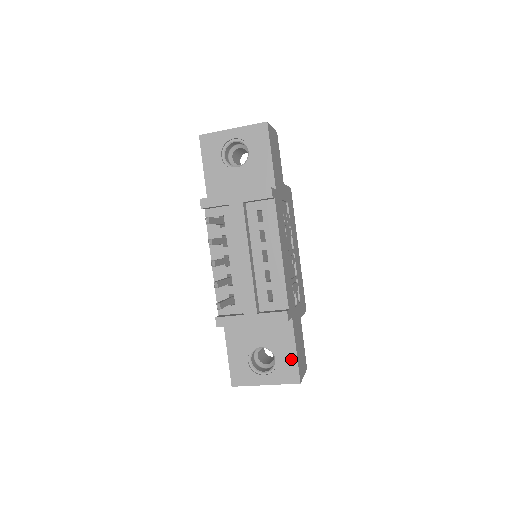
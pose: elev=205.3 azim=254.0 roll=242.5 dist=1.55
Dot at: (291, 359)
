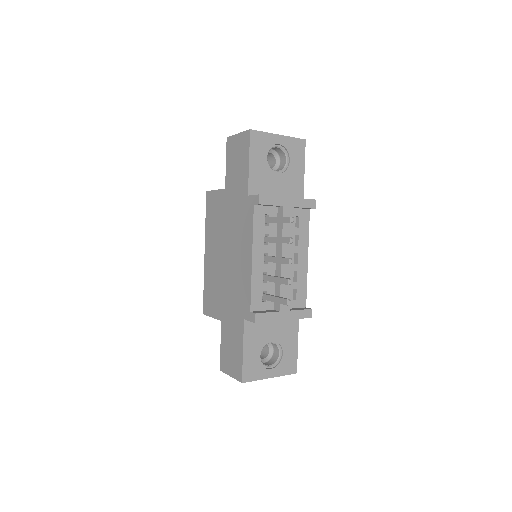
Dot at: (293, 352)
